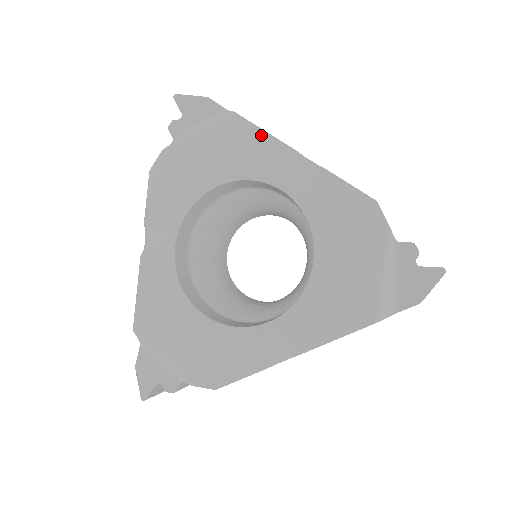
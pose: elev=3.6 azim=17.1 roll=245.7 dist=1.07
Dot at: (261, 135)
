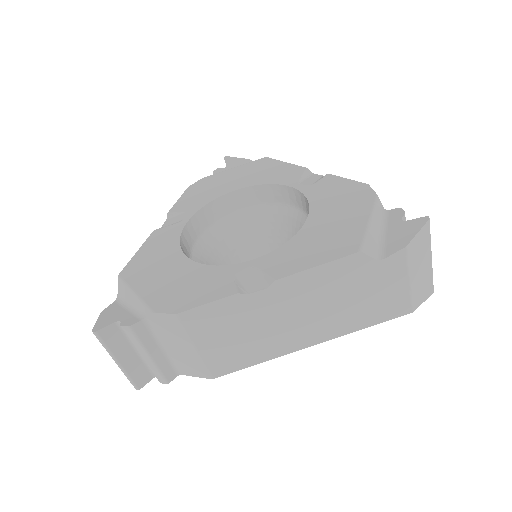
Dot at: (282, 164)
